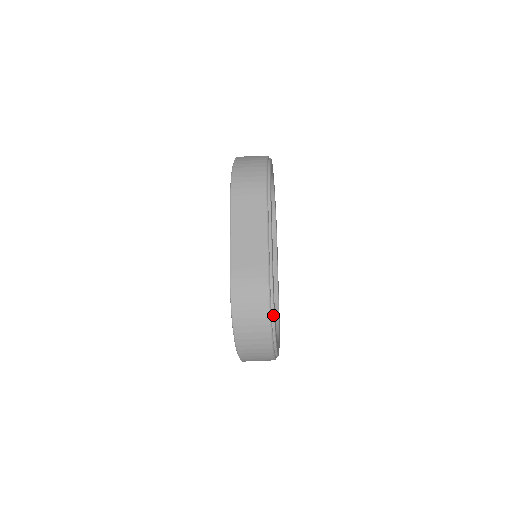
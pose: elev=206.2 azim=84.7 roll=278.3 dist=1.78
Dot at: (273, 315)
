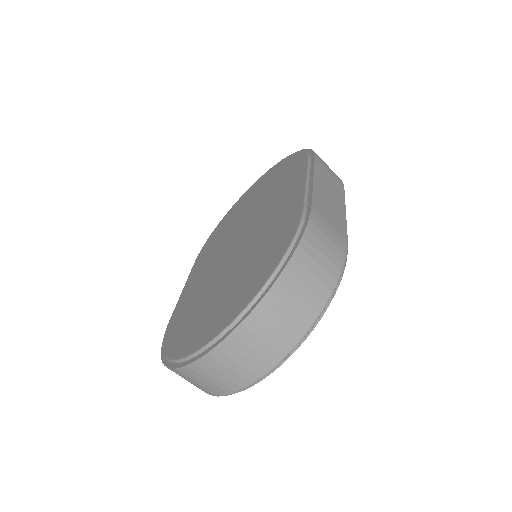
Dot at: (333, 295)
